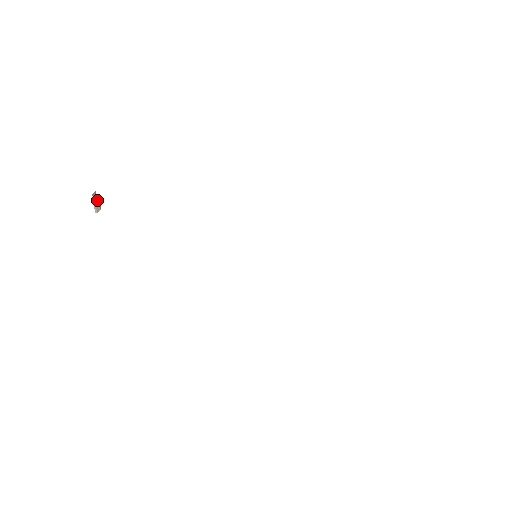
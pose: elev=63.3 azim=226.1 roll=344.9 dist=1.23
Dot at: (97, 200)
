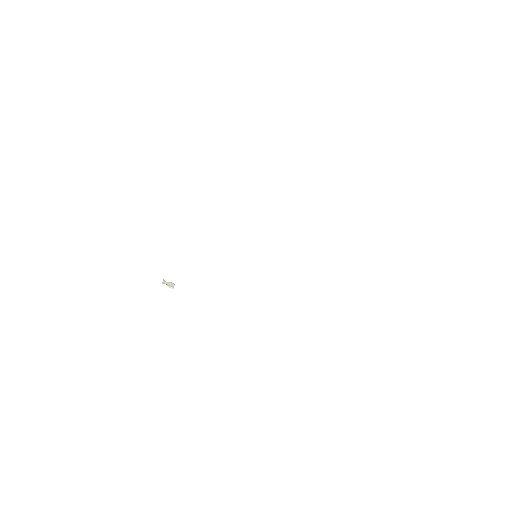
Dot at: (168, 282)
